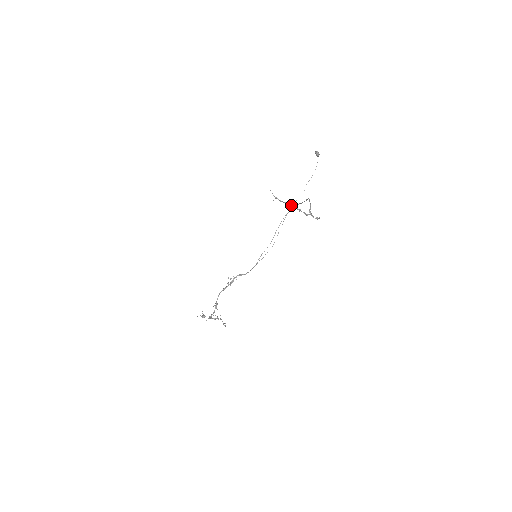
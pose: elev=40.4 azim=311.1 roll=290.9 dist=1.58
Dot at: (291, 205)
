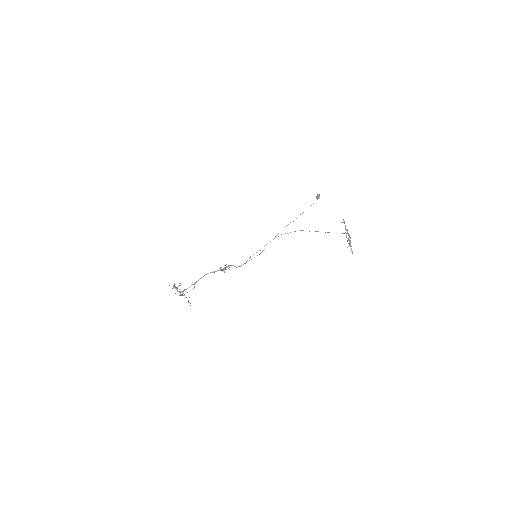
Dot at: occluded
